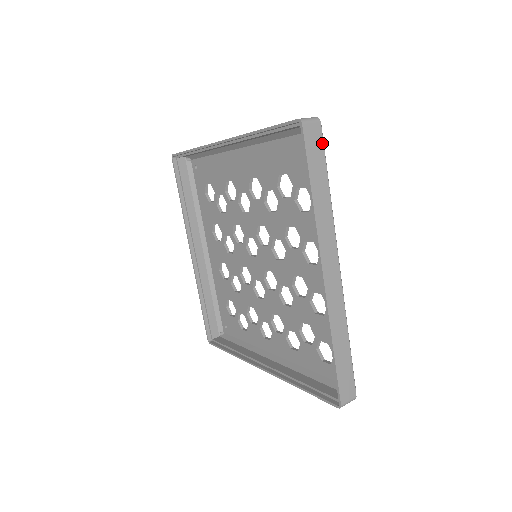
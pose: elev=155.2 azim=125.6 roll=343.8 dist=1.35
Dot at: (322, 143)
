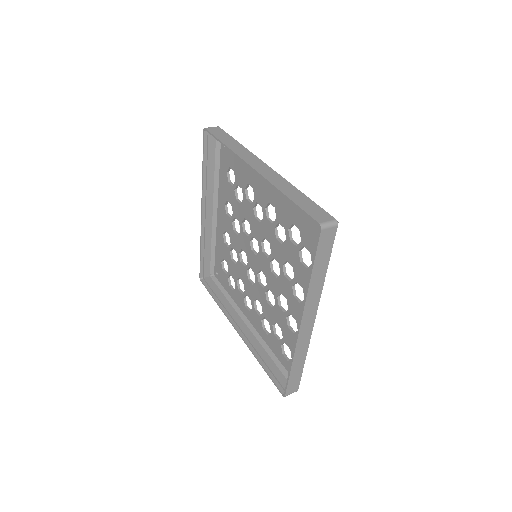
Dot at: (333, 241)
